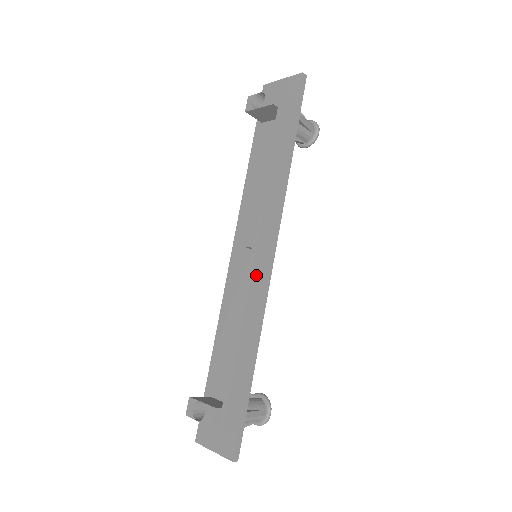
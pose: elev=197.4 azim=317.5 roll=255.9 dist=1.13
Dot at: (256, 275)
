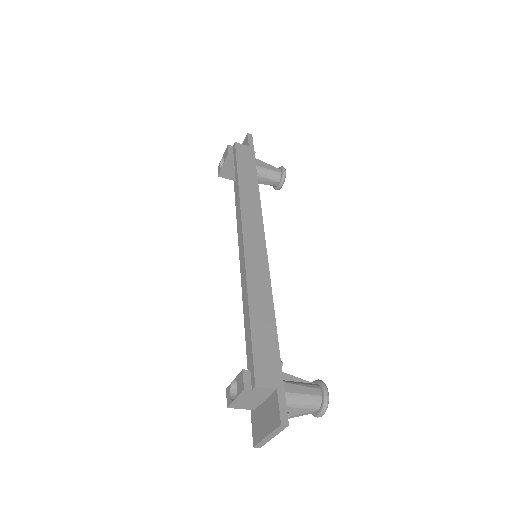
Dot at: (249, 254)
